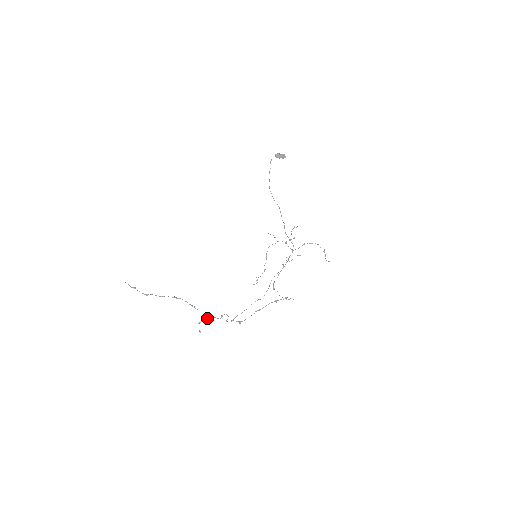
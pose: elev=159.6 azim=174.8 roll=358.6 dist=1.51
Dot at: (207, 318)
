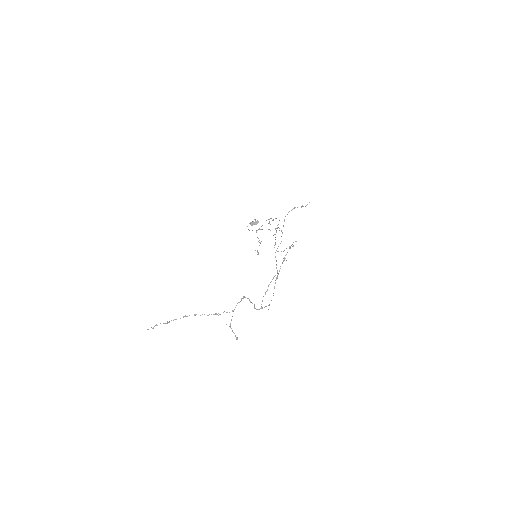
Dot at: (232, 311)
